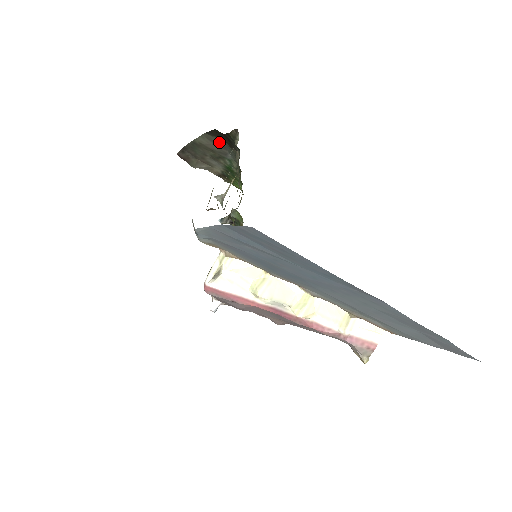
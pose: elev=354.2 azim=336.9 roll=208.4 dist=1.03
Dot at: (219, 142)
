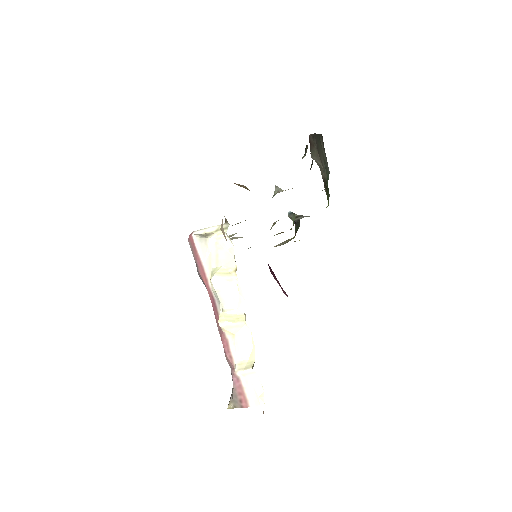
Dot at: occluded
